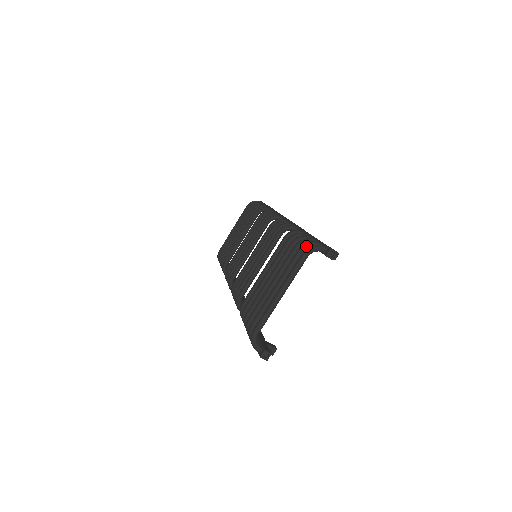
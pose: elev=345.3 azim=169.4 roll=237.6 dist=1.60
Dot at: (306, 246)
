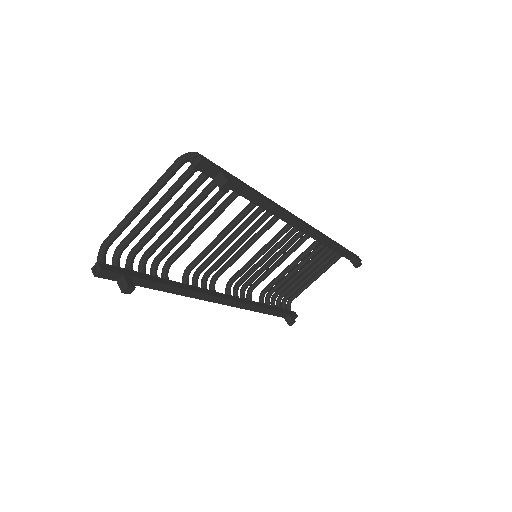
Dot at: occluded
